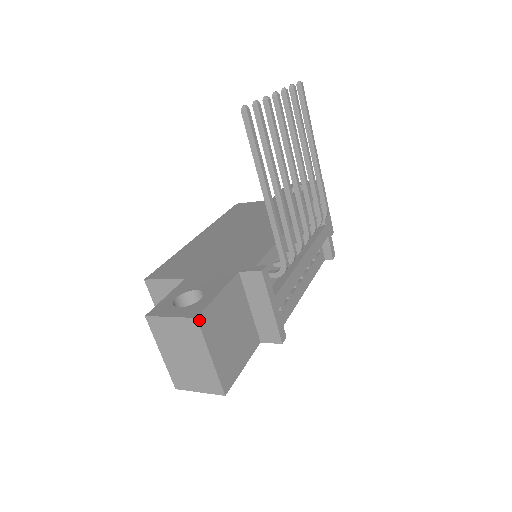
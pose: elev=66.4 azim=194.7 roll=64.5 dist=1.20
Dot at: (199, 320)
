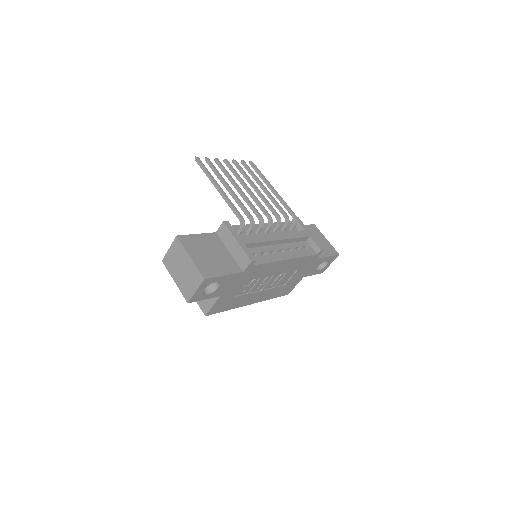
Dot at: (179, 237)
